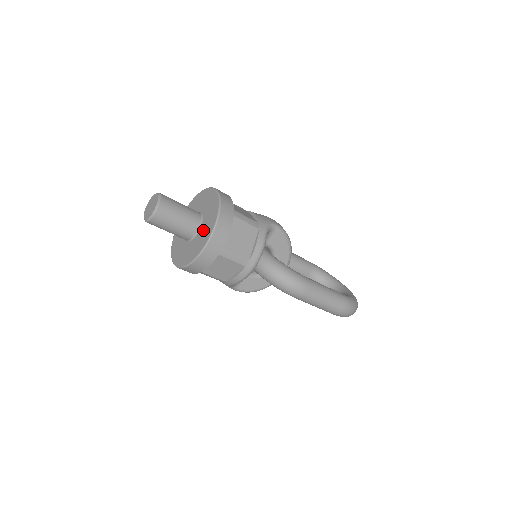
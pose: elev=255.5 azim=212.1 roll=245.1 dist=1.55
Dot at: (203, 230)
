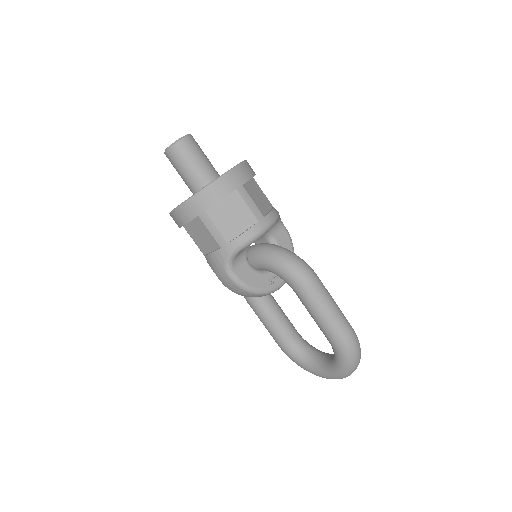
Dot at: occluded
